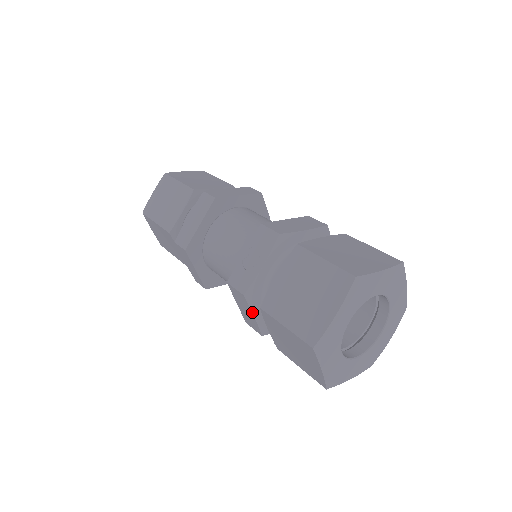
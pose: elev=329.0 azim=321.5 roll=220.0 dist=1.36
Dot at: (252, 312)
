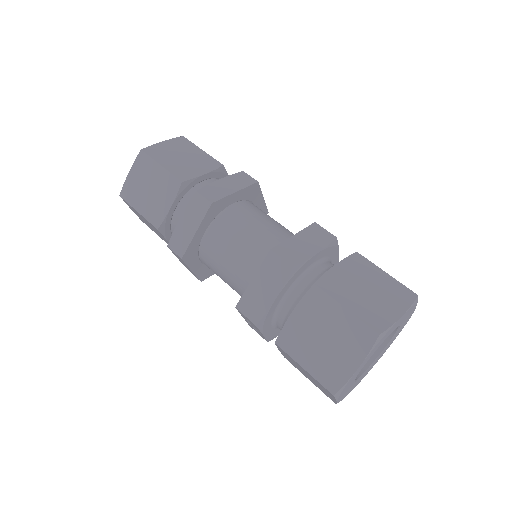
Dot at: occluded
